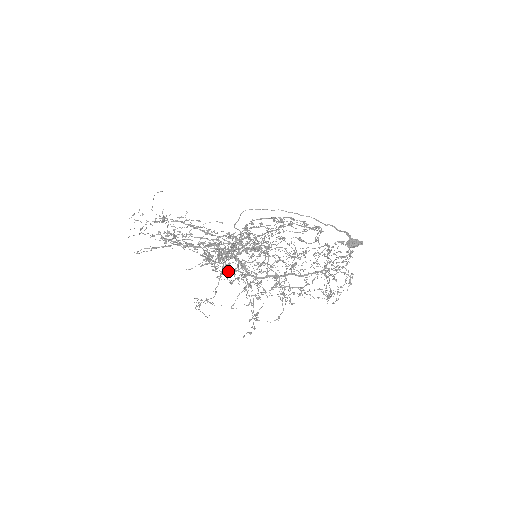
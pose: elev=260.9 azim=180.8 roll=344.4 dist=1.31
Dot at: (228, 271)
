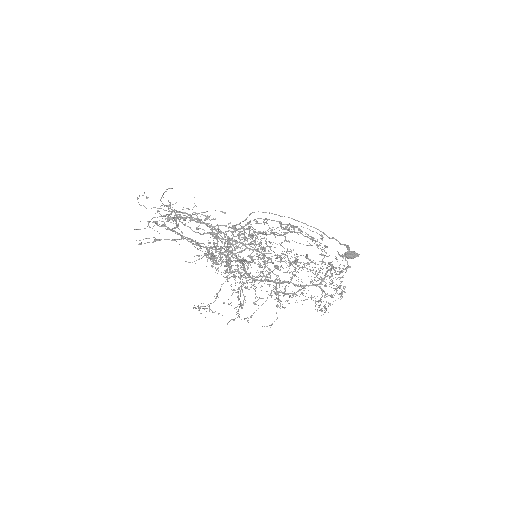
Dot at: (225, 265)
